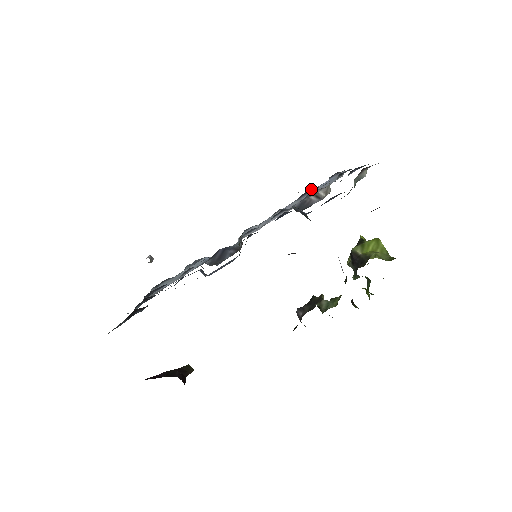
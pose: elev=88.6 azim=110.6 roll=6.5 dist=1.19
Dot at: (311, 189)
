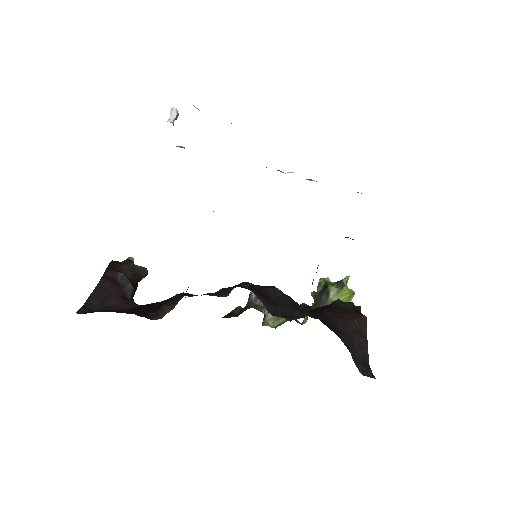
Dot at: occluded
